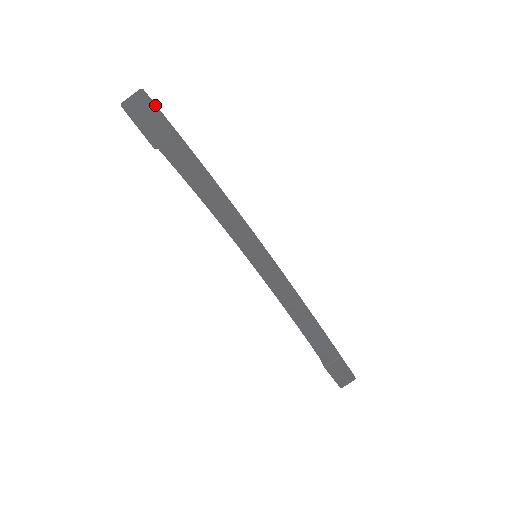
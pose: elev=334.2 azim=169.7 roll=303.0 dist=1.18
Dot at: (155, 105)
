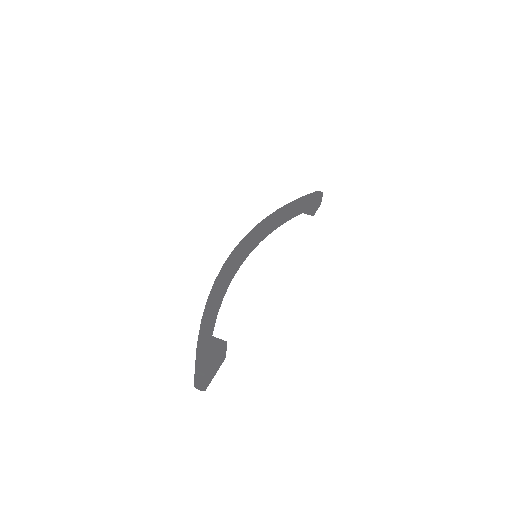
Dot at: (203, 358)
